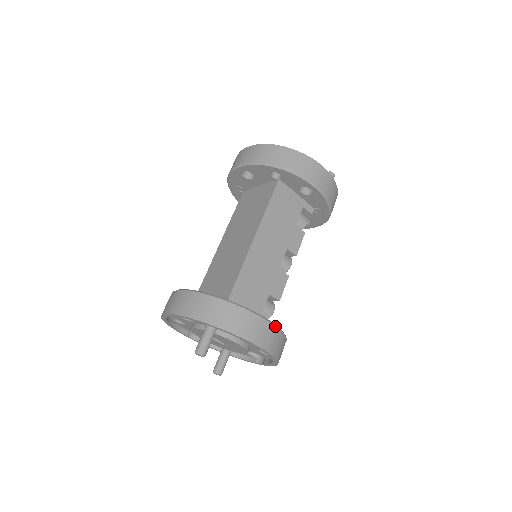
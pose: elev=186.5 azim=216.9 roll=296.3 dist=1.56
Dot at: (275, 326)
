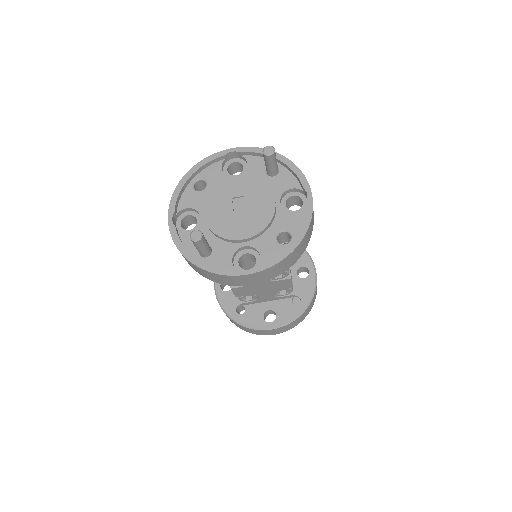
Dot at: (313, 221)
